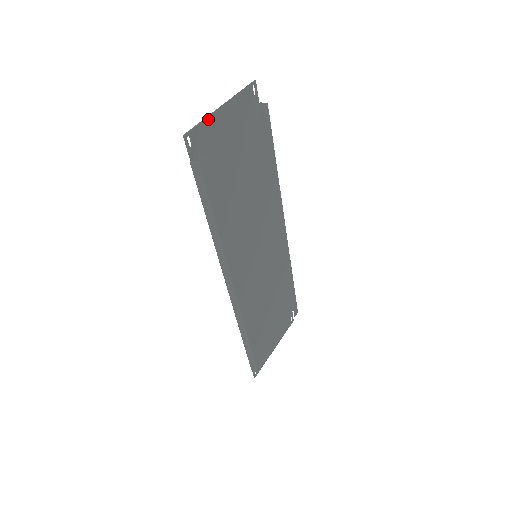
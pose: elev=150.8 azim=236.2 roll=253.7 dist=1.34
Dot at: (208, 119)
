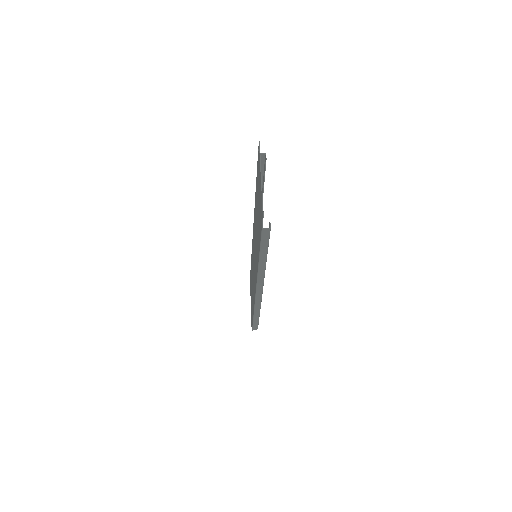
Dot at: (262, 193)
